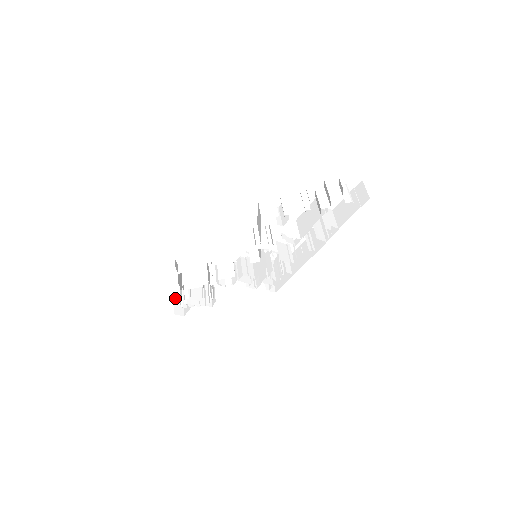
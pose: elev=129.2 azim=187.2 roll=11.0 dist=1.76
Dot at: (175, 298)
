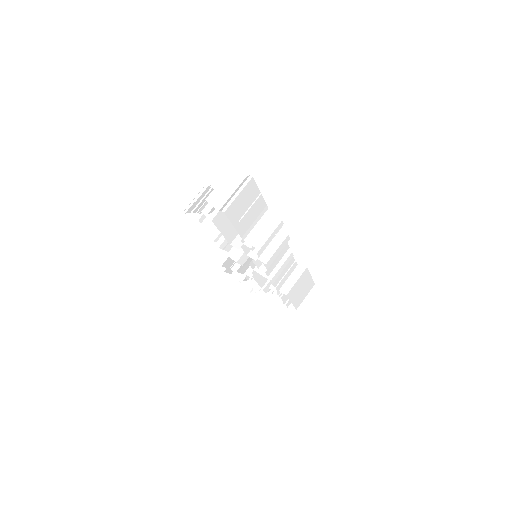
Dot at: occluded
